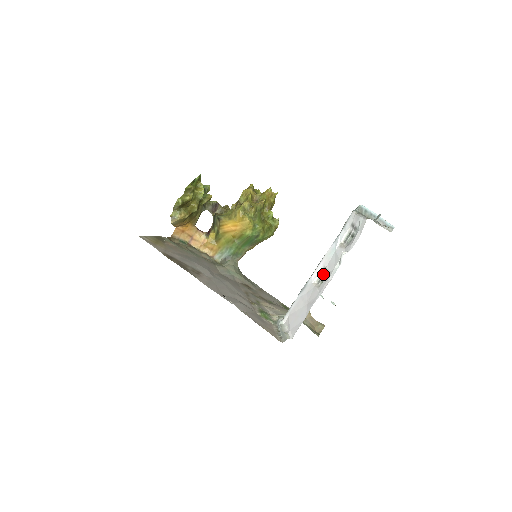
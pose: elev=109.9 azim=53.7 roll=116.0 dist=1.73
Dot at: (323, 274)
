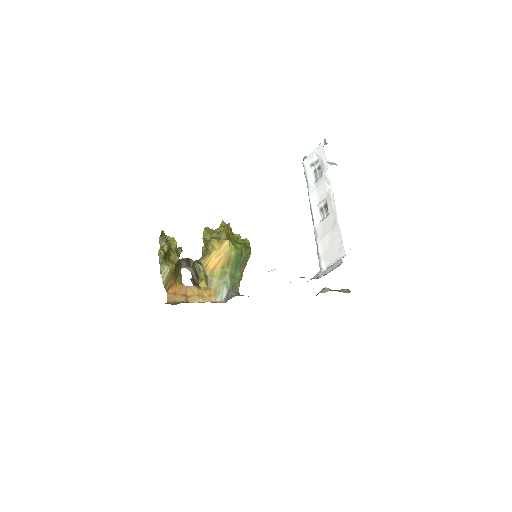
Dot at: (322, 208)
